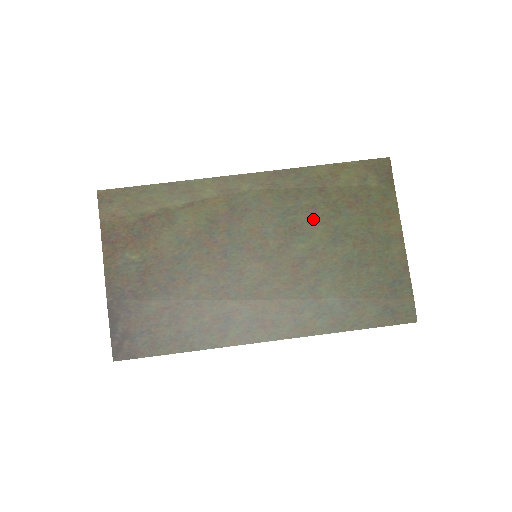
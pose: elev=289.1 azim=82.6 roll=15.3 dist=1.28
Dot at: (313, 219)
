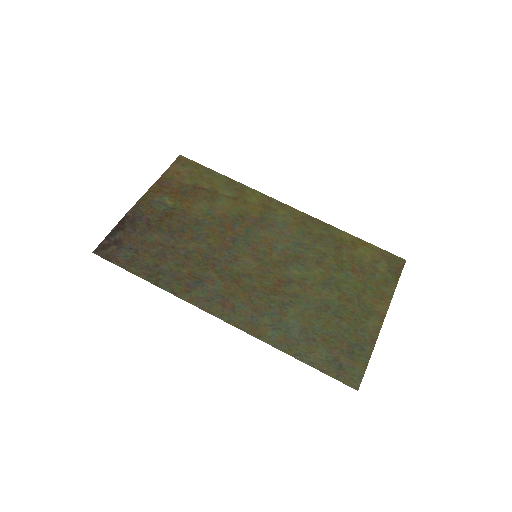
Dot at: (318, 261)
